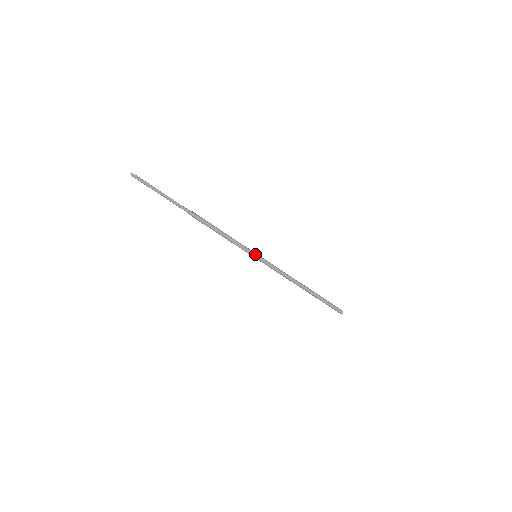
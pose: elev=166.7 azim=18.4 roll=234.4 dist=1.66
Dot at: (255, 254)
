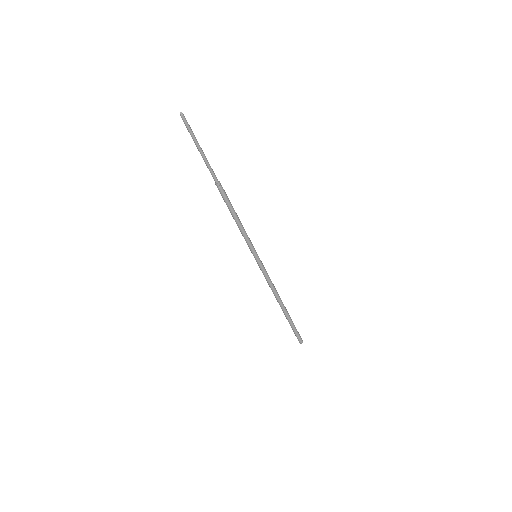
Dot at: (255, 255)
